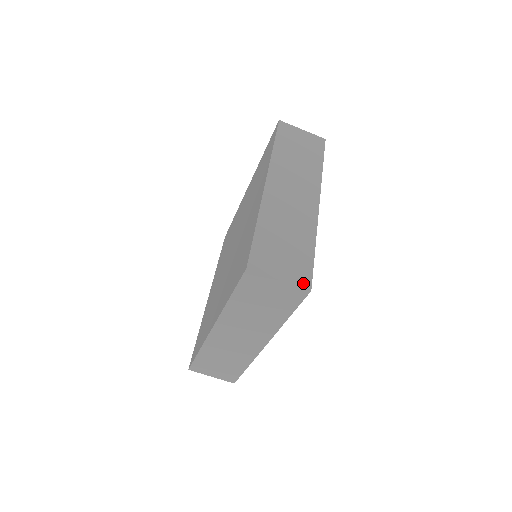
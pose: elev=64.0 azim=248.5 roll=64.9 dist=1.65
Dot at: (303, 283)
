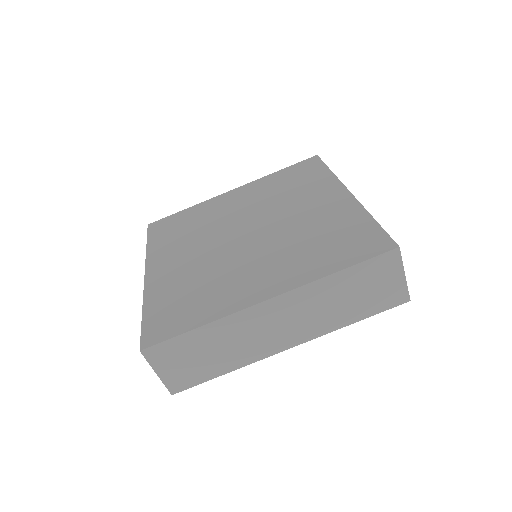
Dot at: (173, 387)
